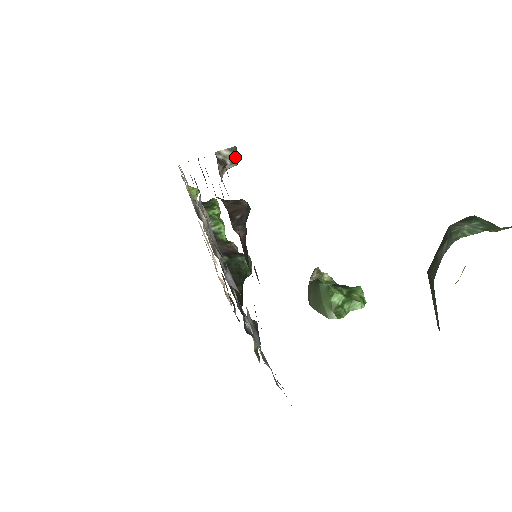
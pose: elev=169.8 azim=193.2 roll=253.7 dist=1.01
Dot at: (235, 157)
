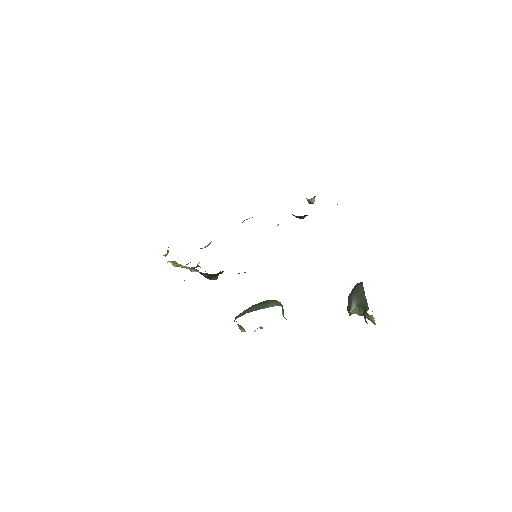
Dot at: occluded
